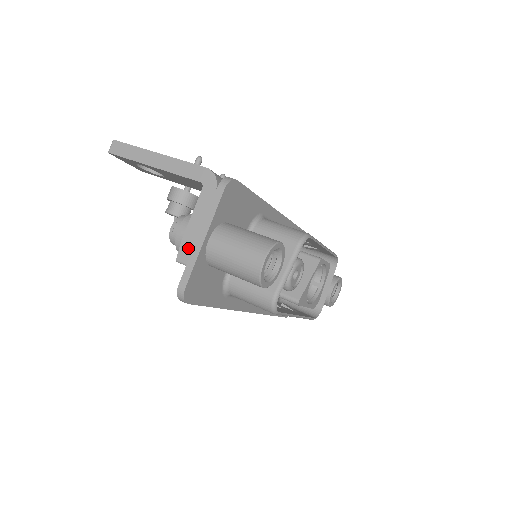
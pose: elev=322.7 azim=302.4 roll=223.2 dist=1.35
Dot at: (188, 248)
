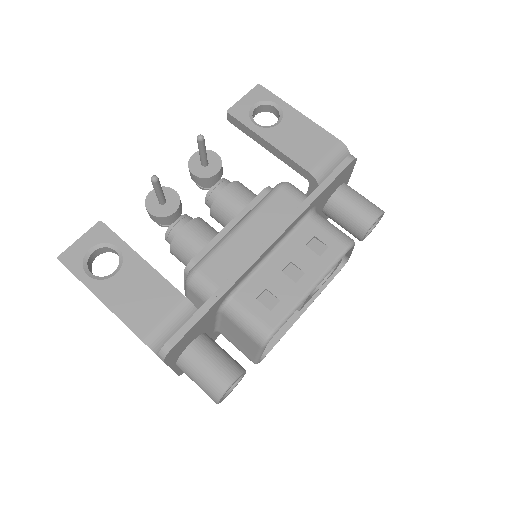
Dot at: occluded
